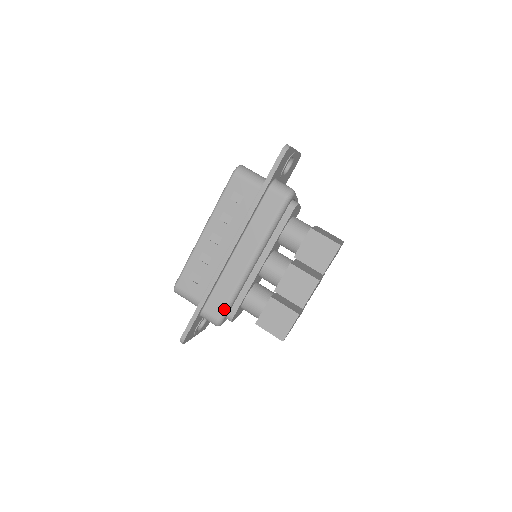
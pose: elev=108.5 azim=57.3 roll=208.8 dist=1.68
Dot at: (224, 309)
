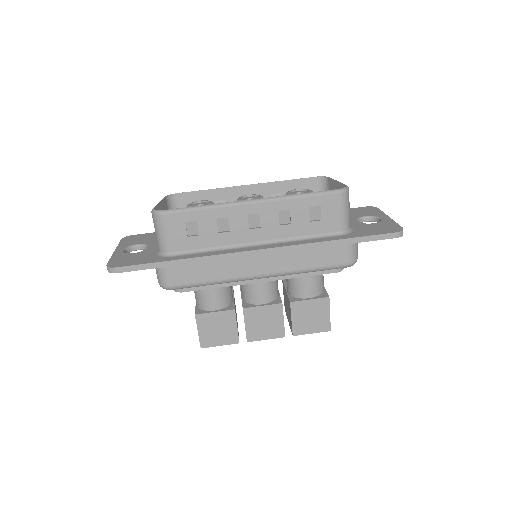
Dot at: (188, 285)
